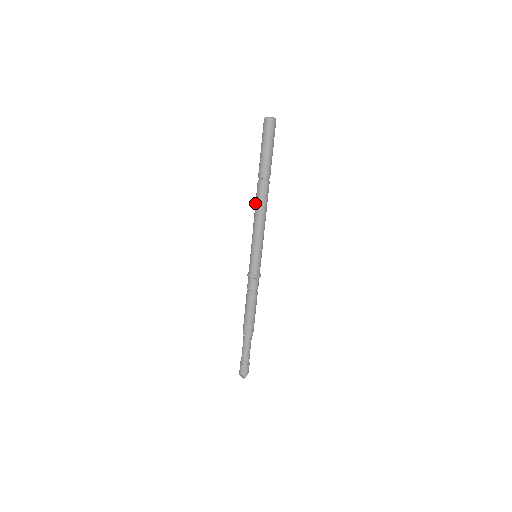
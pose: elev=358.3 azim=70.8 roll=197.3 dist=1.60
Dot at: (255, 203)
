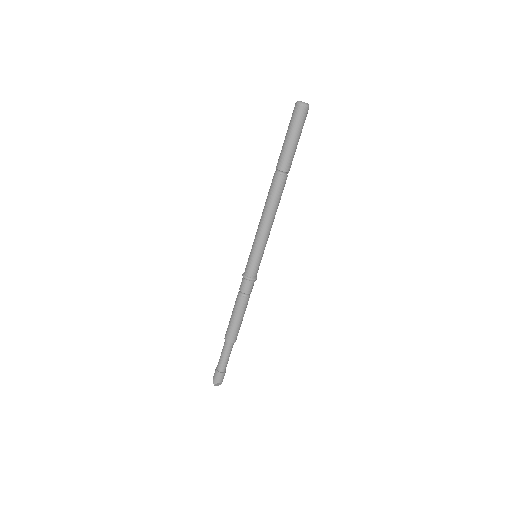
Dot at: occluded
